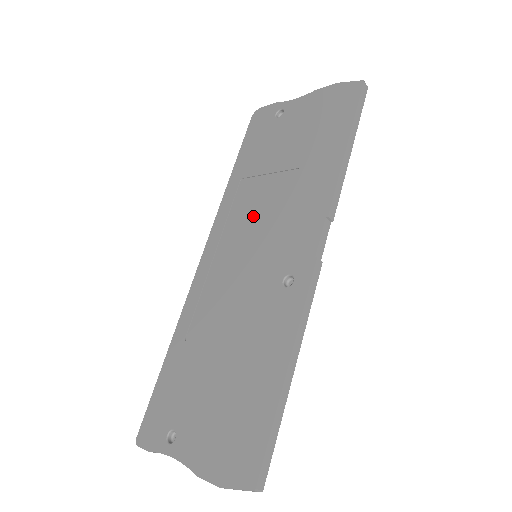
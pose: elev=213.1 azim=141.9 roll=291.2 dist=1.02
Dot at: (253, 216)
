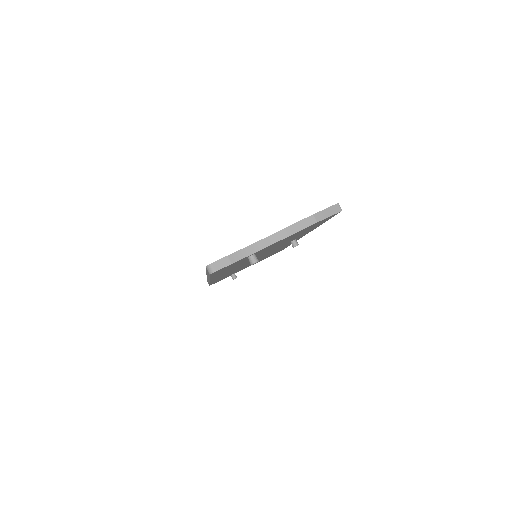
Dot at: occluded
